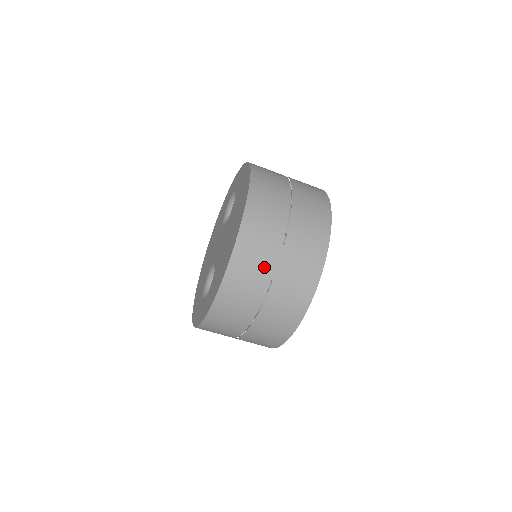
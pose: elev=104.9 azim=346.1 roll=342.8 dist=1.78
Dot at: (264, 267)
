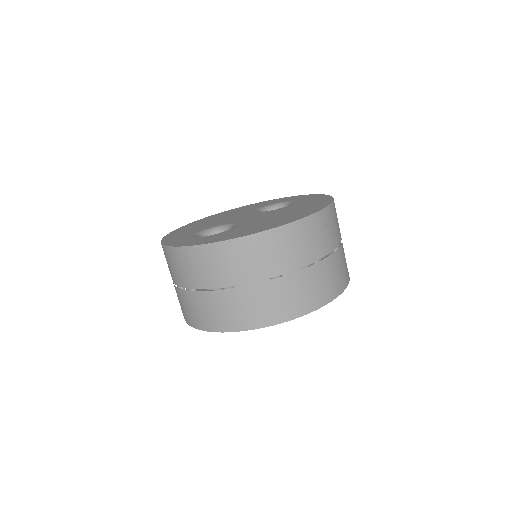
Dot at: (292, 259)
